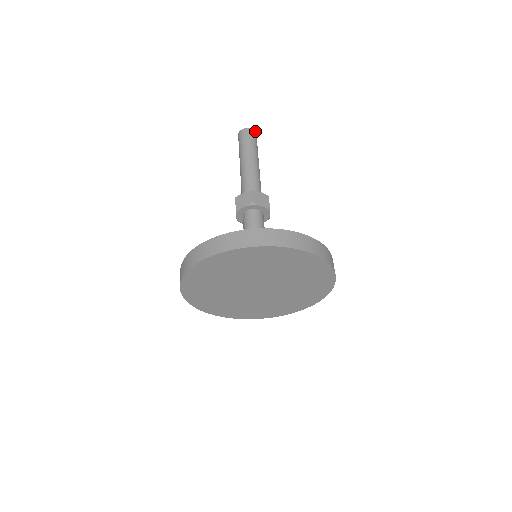
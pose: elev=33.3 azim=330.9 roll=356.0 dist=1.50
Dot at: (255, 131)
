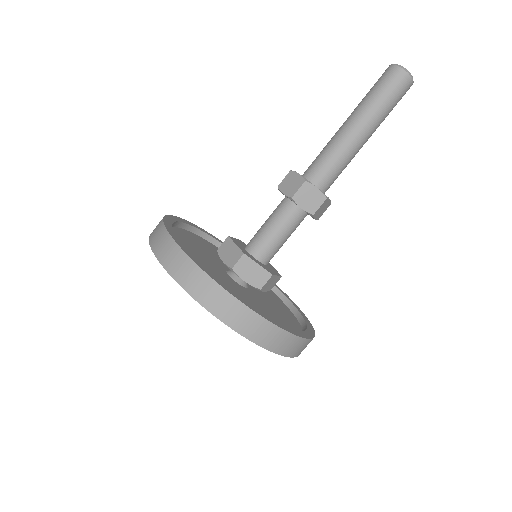
Dot at: (412, 78)
